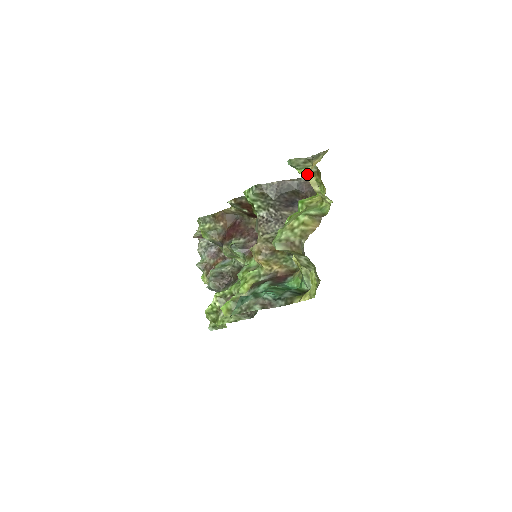
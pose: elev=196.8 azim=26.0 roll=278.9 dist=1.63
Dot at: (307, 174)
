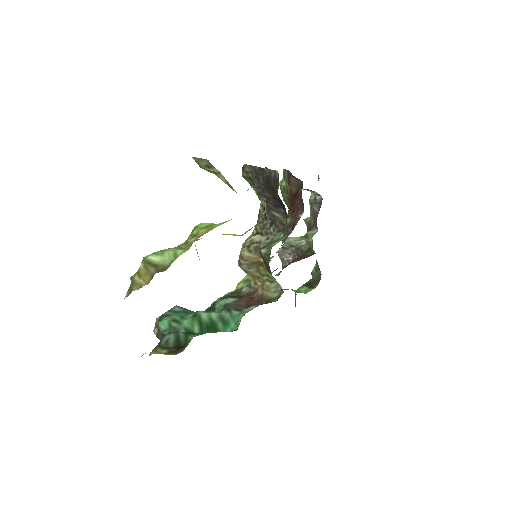
Dot at: occluded
